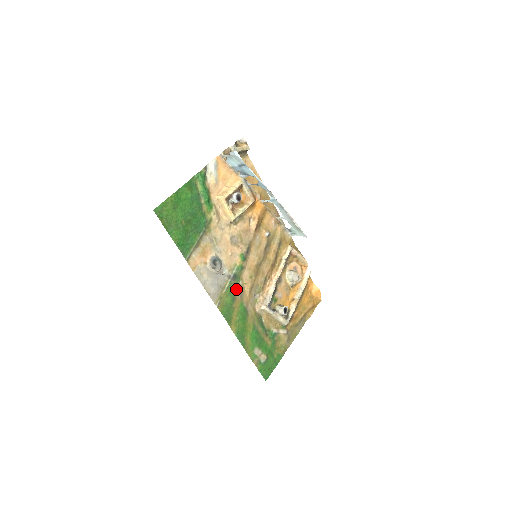
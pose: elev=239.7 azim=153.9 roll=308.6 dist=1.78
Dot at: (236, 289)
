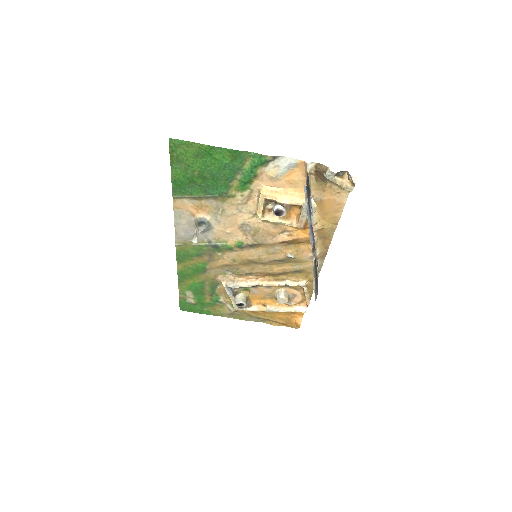
Dot at: (209, 253)
